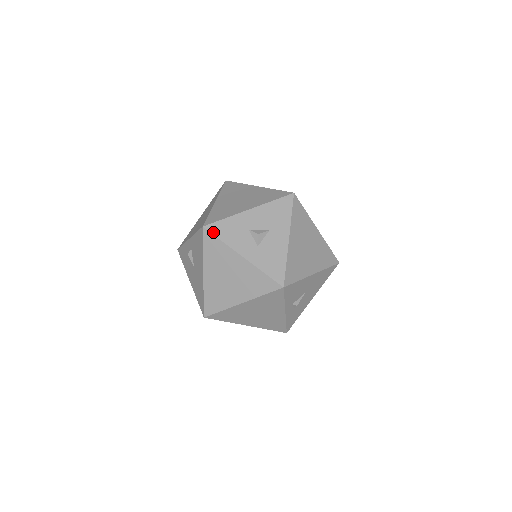
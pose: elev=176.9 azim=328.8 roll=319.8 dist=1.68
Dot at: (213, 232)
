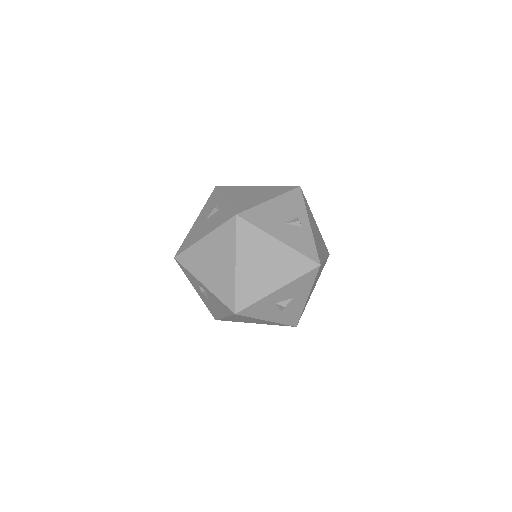
Dot at: (244, 315)
